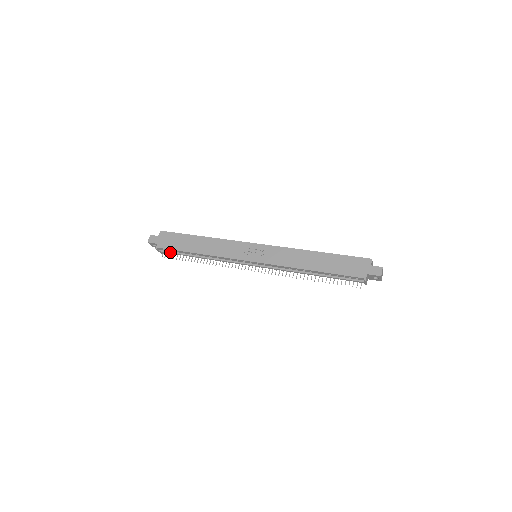
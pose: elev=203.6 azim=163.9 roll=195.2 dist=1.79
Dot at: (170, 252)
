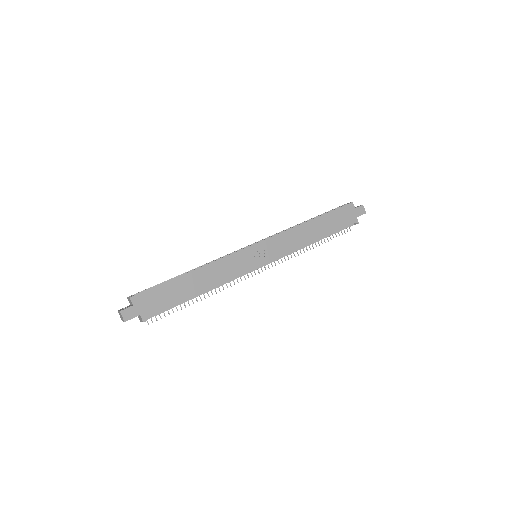
Dot at: (160, 313)
